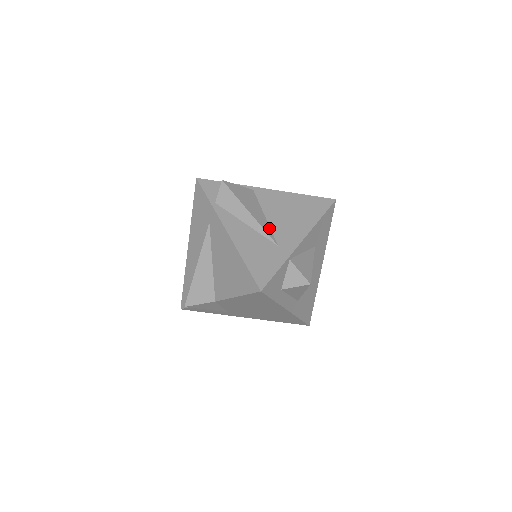
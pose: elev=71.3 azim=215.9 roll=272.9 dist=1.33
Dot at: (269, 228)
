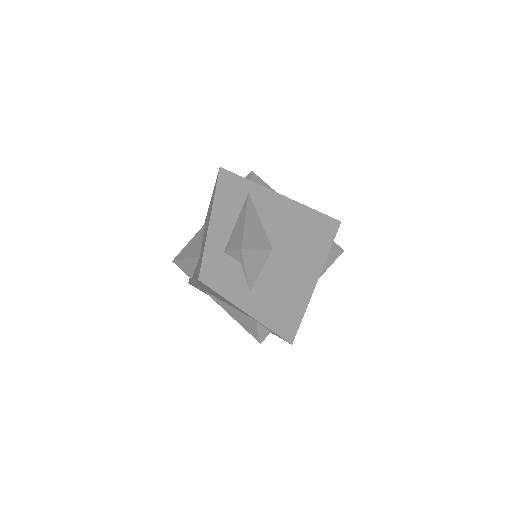
Dot at: occluded
